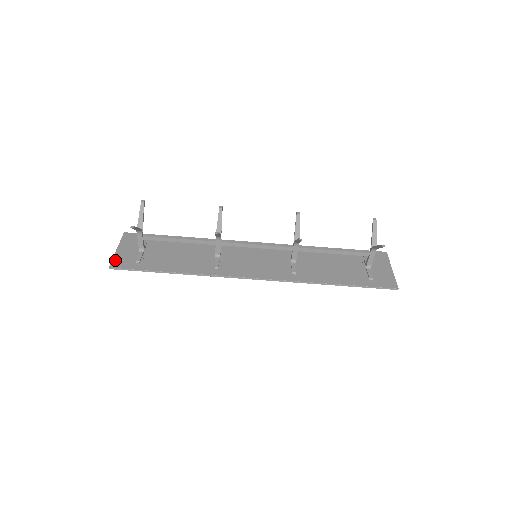
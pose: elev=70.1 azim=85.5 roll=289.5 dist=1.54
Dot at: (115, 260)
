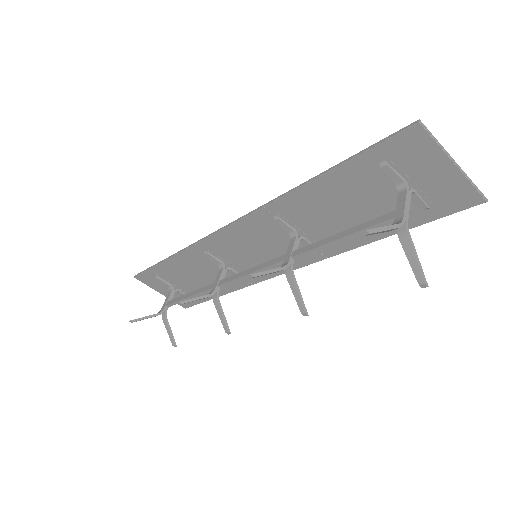
Dot at: occluded
